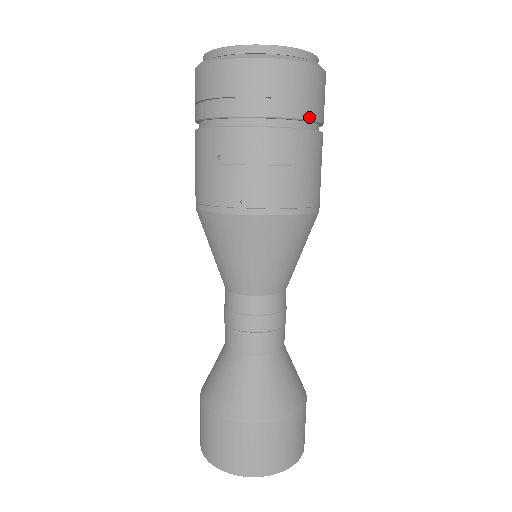
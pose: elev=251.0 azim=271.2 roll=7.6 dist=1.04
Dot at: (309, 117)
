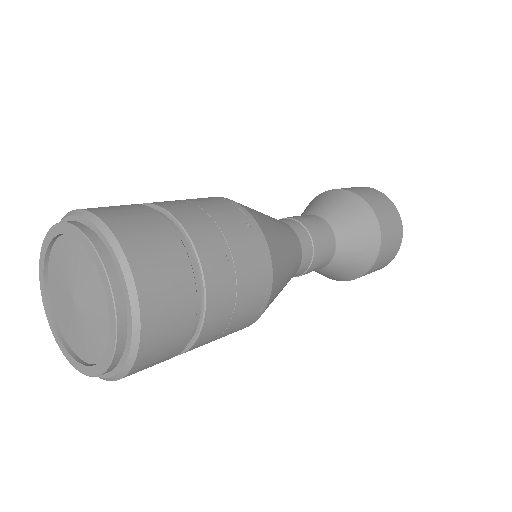
Dot at: (191, 327)
